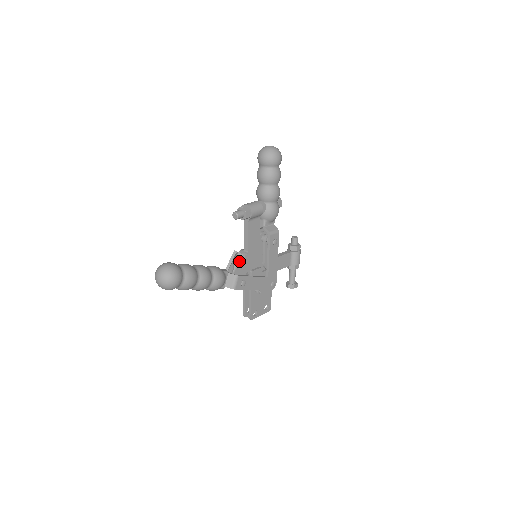
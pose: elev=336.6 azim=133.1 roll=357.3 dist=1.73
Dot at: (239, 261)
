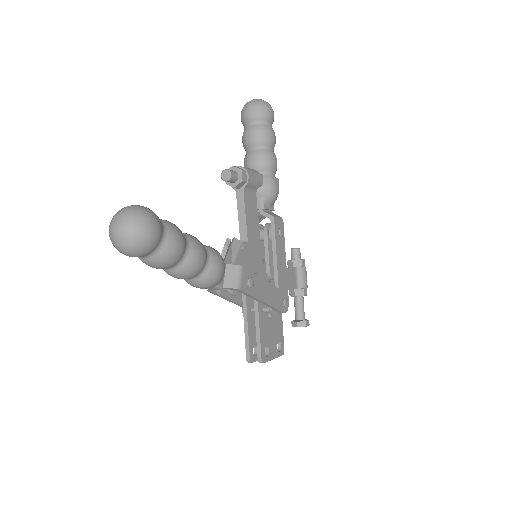
Dot at: (237, 251)
